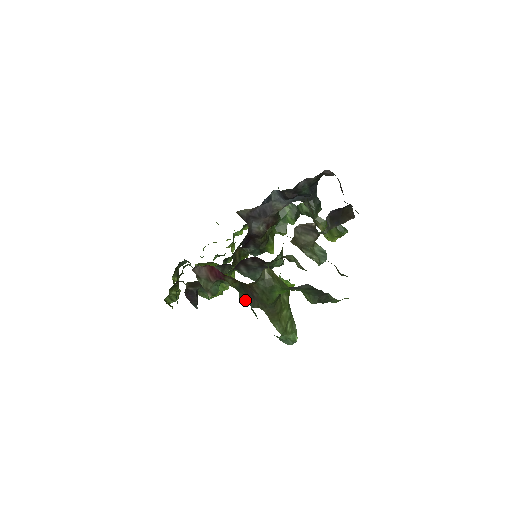
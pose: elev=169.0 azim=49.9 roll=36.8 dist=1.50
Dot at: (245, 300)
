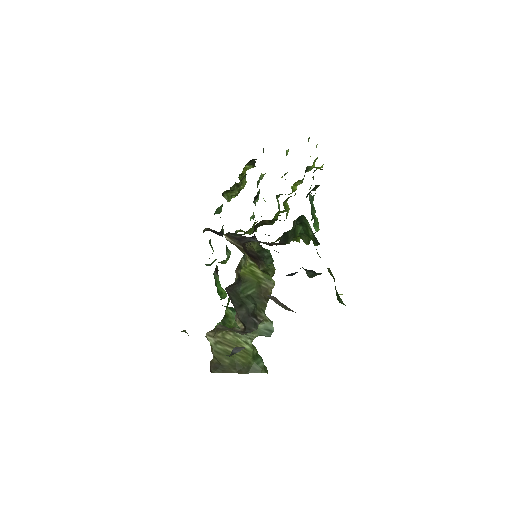
Dot at: occluded
